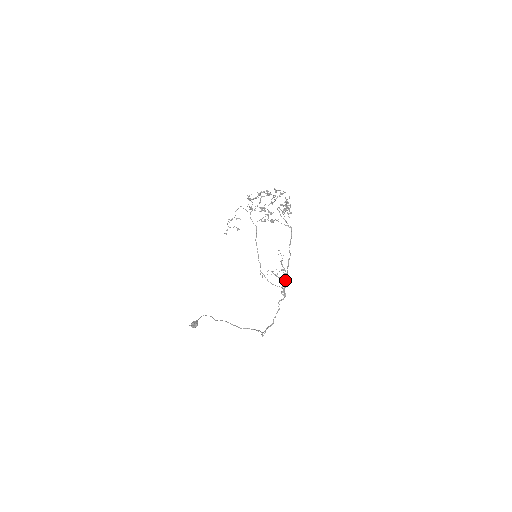
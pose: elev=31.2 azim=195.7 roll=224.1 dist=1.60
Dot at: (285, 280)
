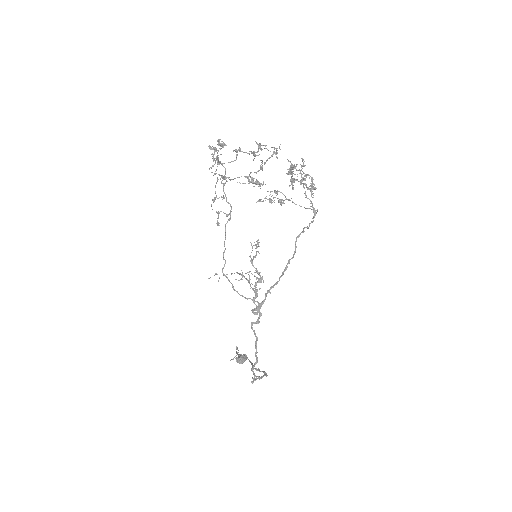
Dot at: occluded
